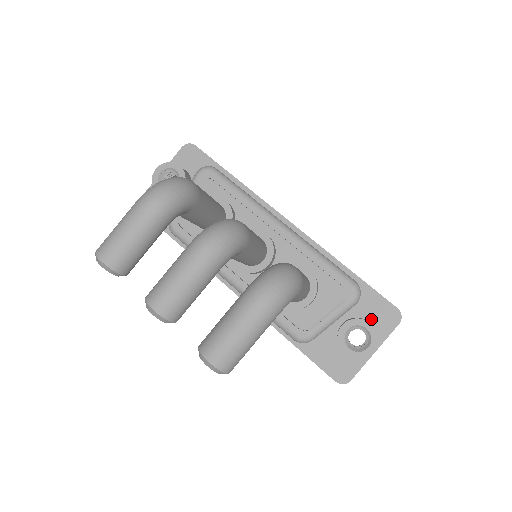
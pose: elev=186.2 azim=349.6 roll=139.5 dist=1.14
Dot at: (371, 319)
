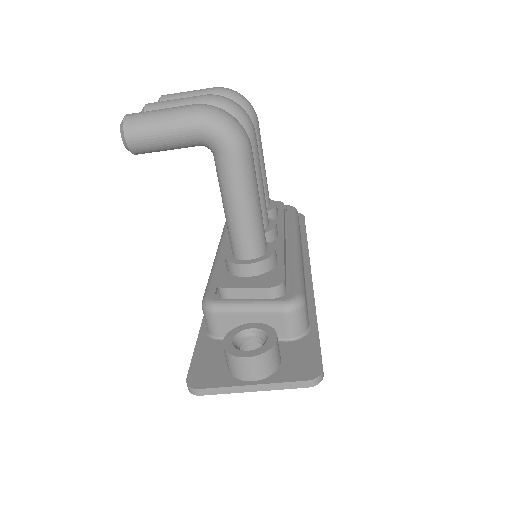
Dot at: (286, 359)
